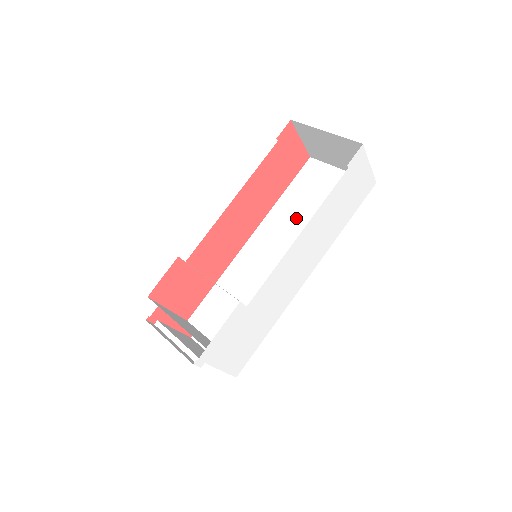
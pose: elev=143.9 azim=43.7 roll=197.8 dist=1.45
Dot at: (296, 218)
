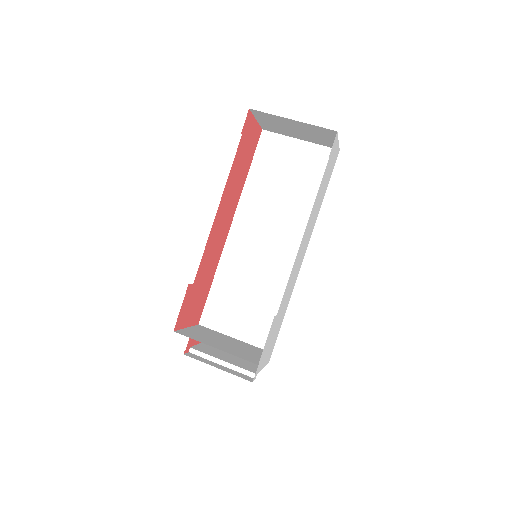
Dot at: (271, 200)
